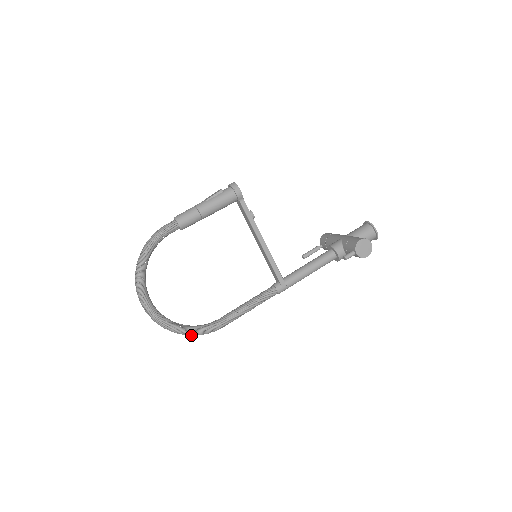
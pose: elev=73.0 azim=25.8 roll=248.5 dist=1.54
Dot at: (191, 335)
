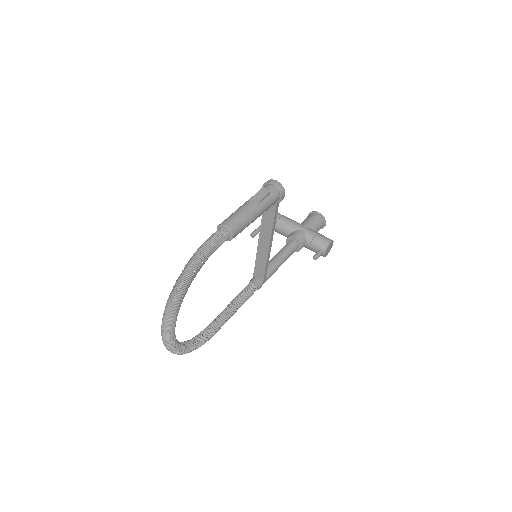
Dot at: occluded
